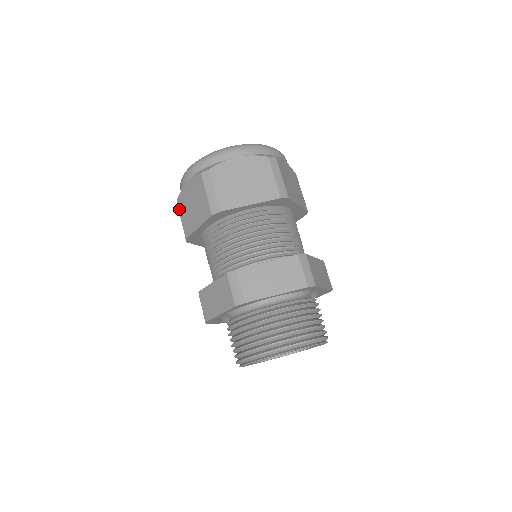
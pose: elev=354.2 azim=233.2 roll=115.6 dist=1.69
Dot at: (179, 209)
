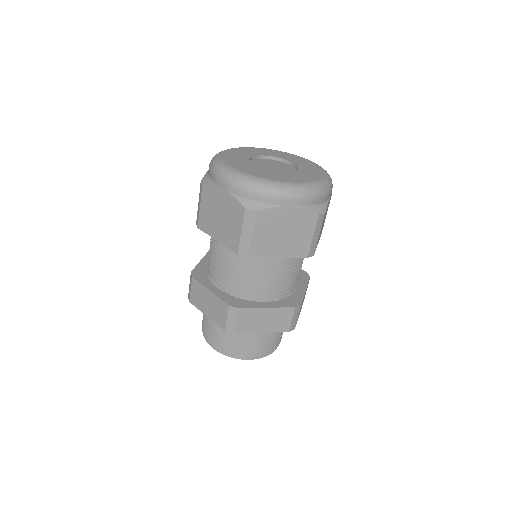
Dot at: occluded
